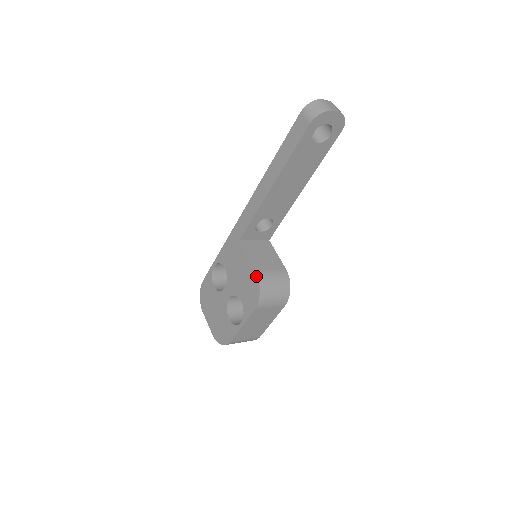
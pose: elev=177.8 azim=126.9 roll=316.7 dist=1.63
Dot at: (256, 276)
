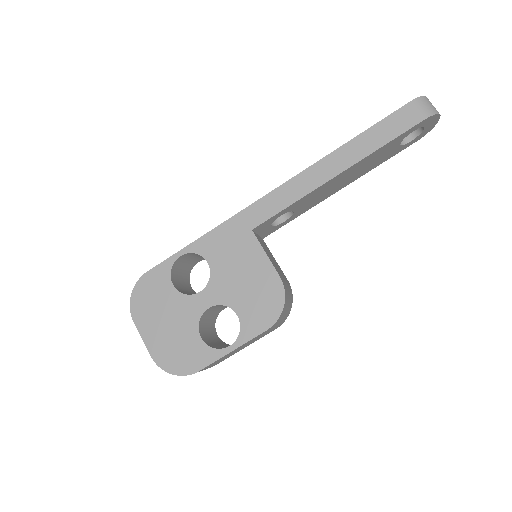
Dot at: (280, 285)
